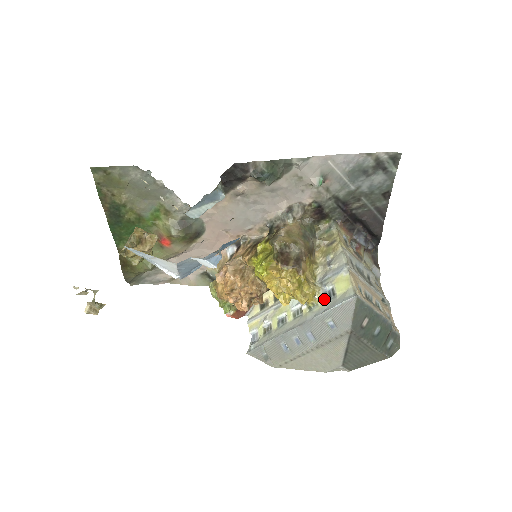
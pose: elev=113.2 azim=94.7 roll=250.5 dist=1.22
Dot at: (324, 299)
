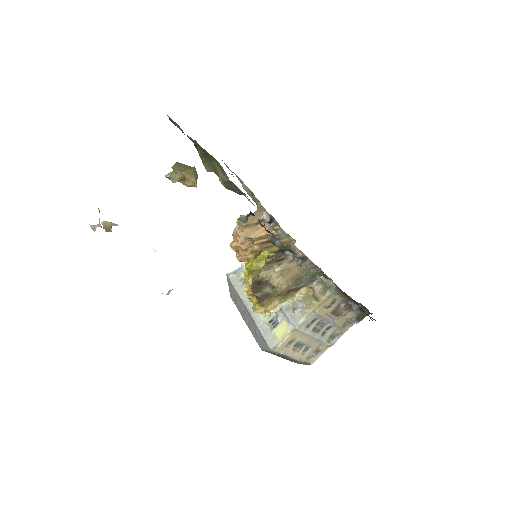
Dot at: (269, 320)
